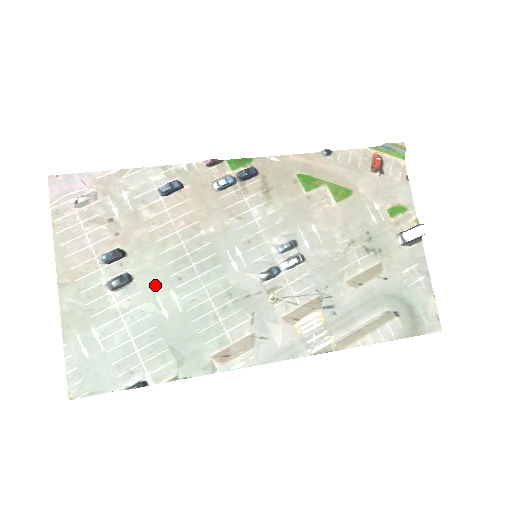
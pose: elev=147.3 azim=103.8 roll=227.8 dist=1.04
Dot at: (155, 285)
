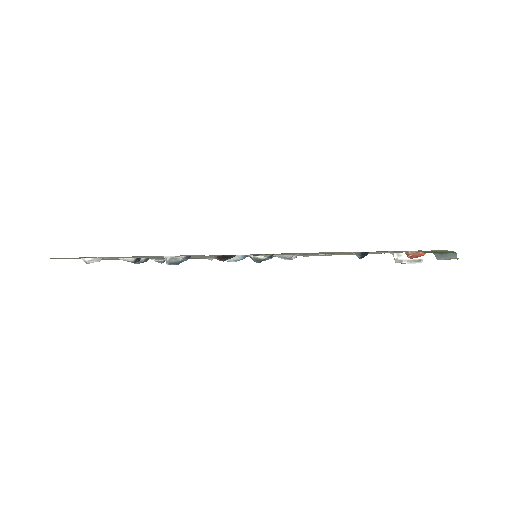
Dot at: occluded
